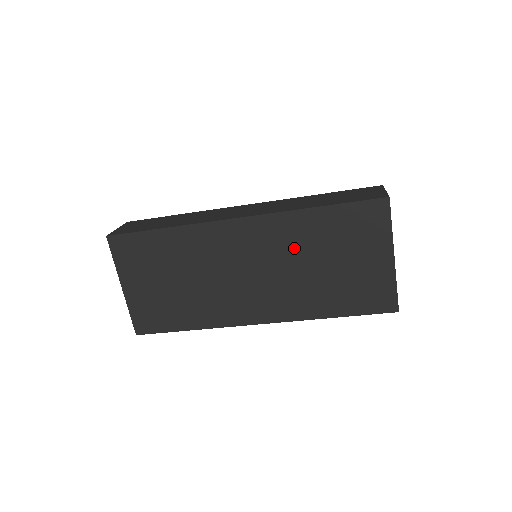
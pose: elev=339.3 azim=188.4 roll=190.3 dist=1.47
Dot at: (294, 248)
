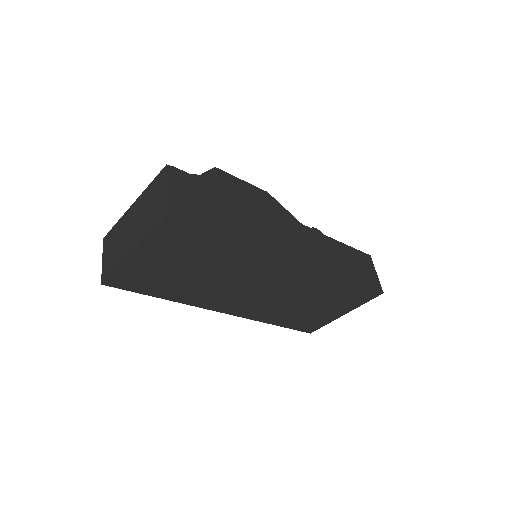
Dot at: (305, 290)
